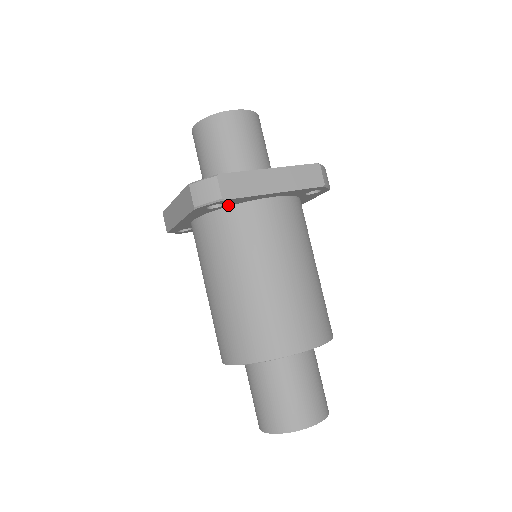
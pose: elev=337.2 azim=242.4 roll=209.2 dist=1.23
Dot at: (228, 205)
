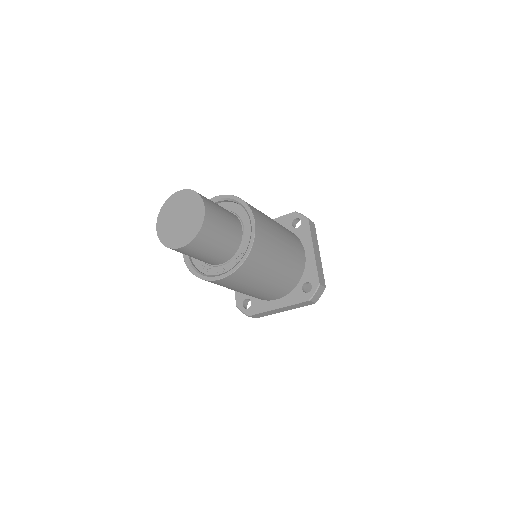
Dot at: occluded
